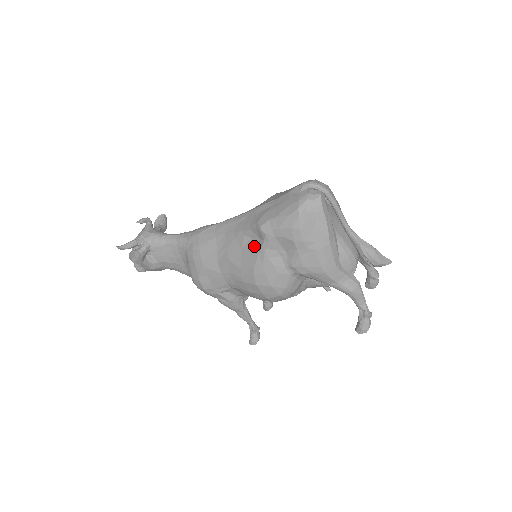
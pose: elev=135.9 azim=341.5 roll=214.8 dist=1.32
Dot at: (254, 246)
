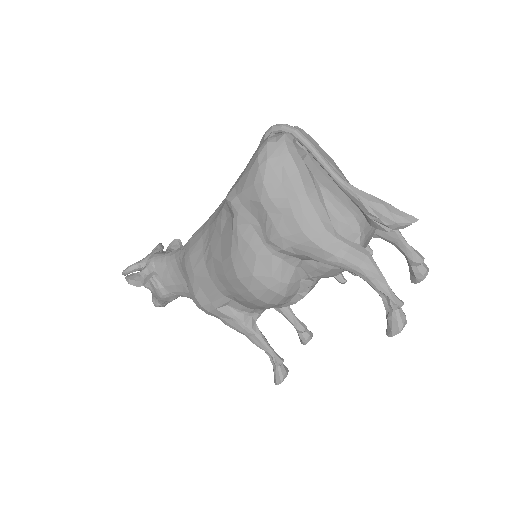
Dot at: (229, 227)
